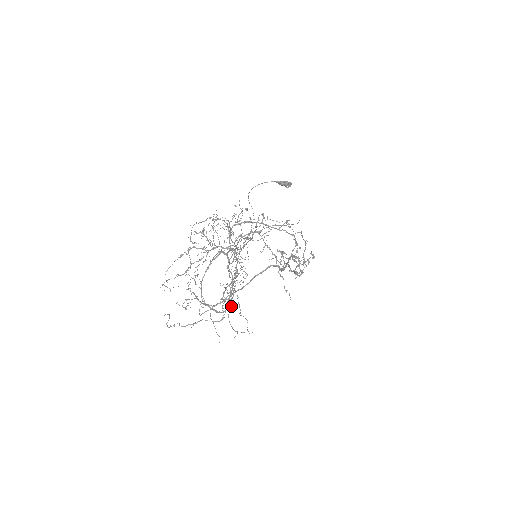
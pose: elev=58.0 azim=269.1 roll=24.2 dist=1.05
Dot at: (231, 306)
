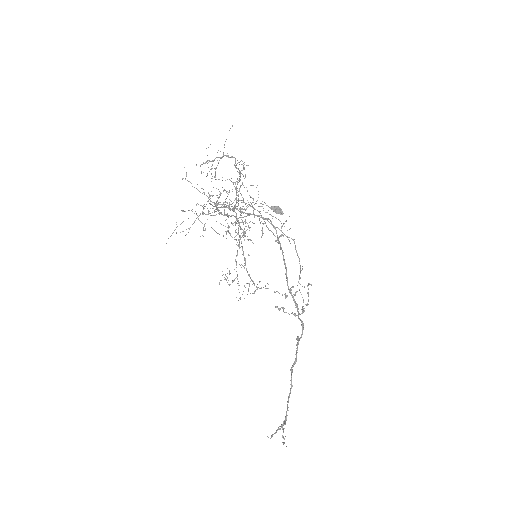
Dot at: (230, 273)
